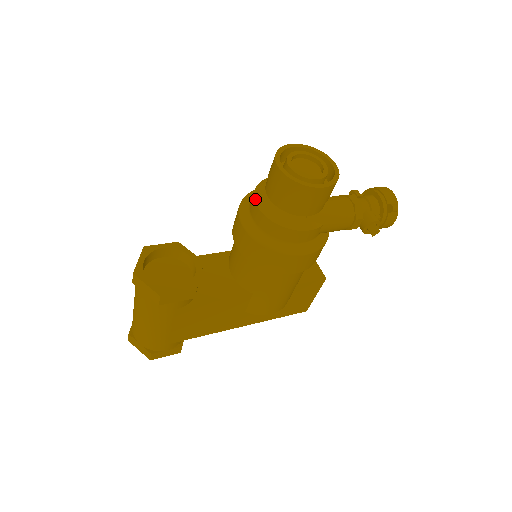
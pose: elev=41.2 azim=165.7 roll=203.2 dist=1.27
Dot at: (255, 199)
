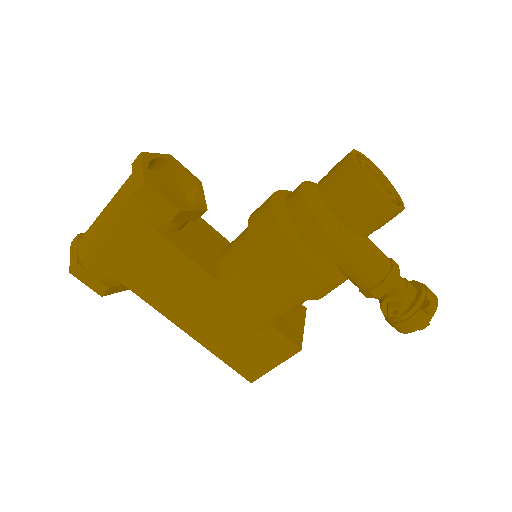
Dot at: (304, 182)
